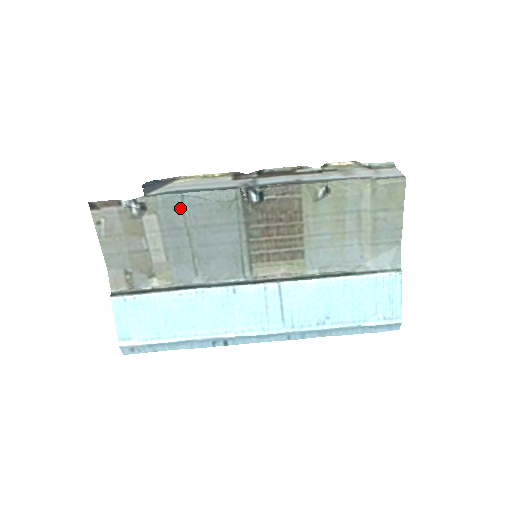
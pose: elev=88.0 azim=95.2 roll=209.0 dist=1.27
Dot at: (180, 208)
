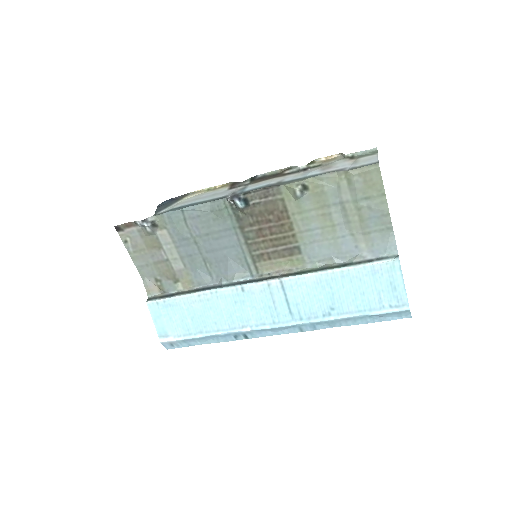
Dot at: (183, 221)
